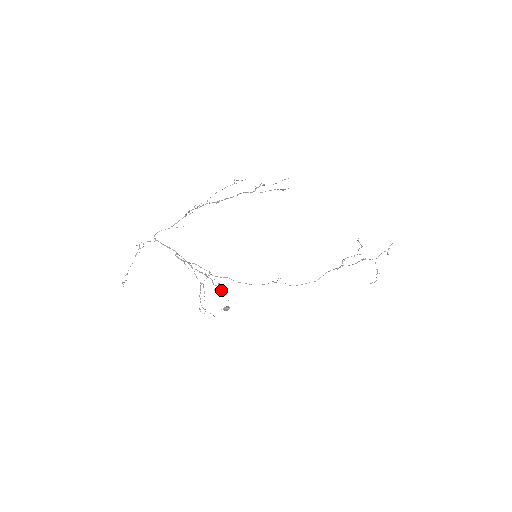
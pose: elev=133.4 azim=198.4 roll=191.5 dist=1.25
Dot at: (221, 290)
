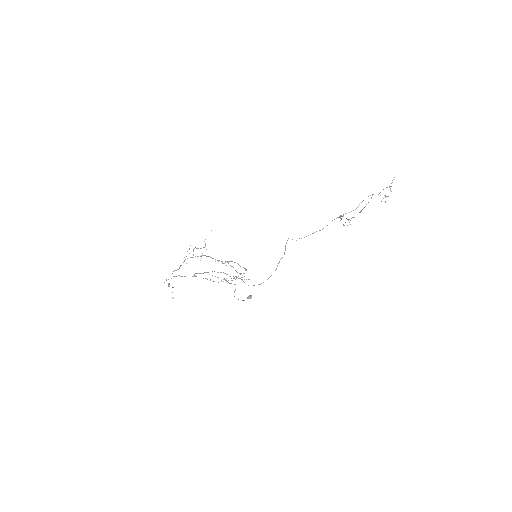
Dot at: occluded
